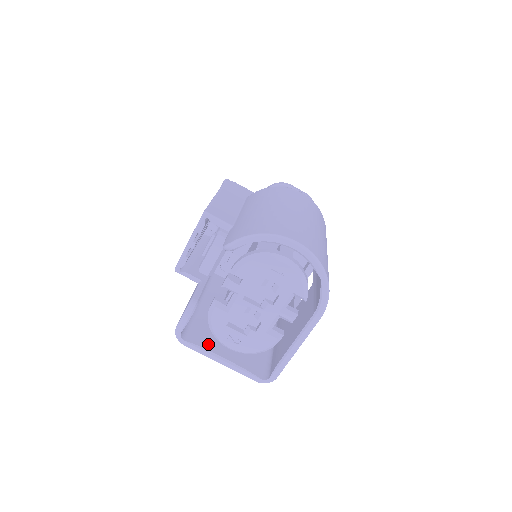
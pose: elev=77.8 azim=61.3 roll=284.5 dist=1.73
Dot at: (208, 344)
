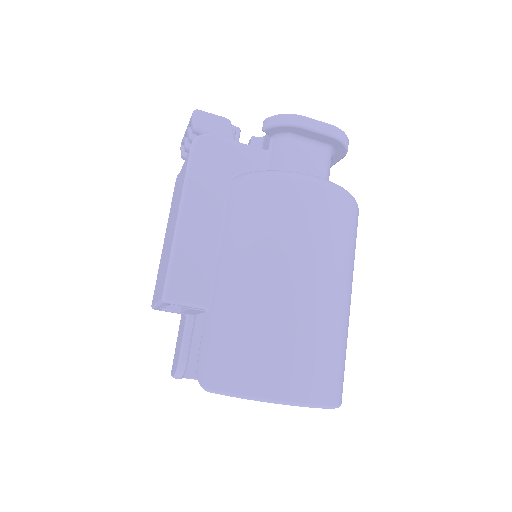
Dot at: occluded
